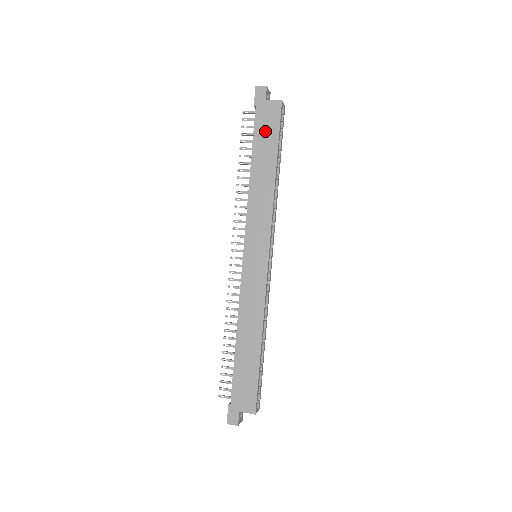
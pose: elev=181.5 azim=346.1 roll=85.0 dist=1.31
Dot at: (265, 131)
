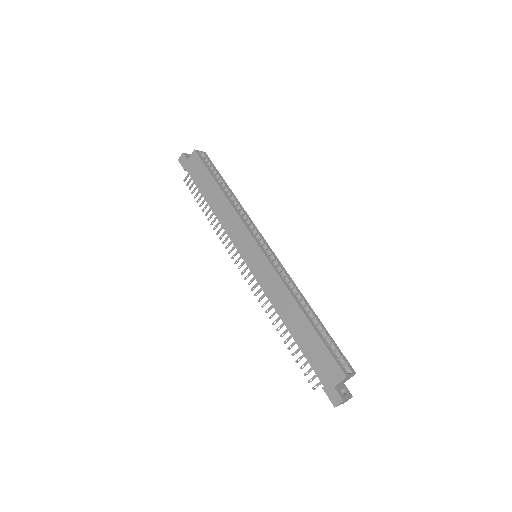
Dot at: (199, 176)
